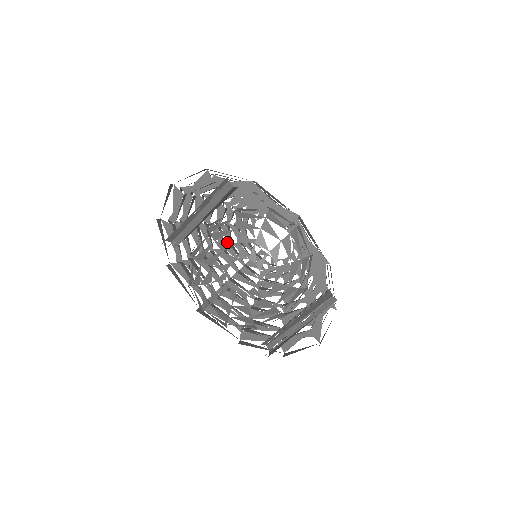
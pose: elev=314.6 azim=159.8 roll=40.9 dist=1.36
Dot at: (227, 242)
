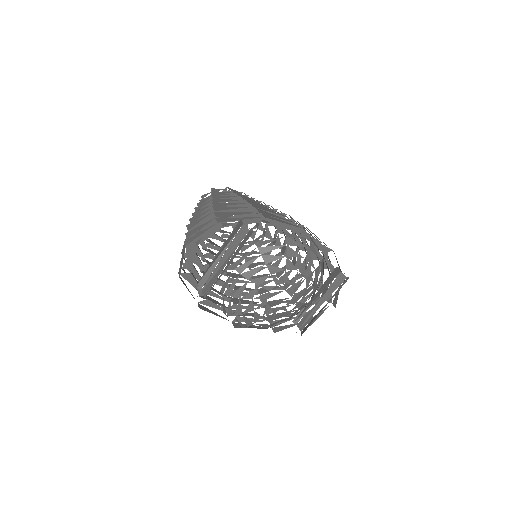
Dot at: (261, 277)
